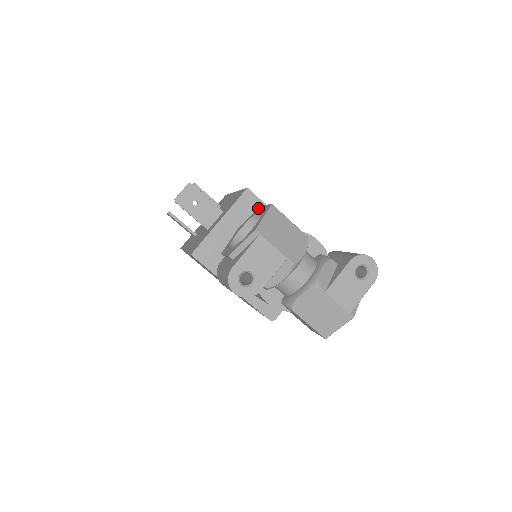
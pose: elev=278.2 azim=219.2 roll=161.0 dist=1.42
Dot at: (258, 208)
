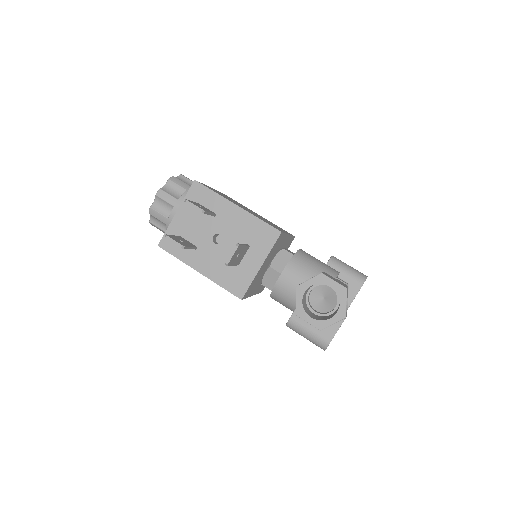
Dot at: (319, 275)
